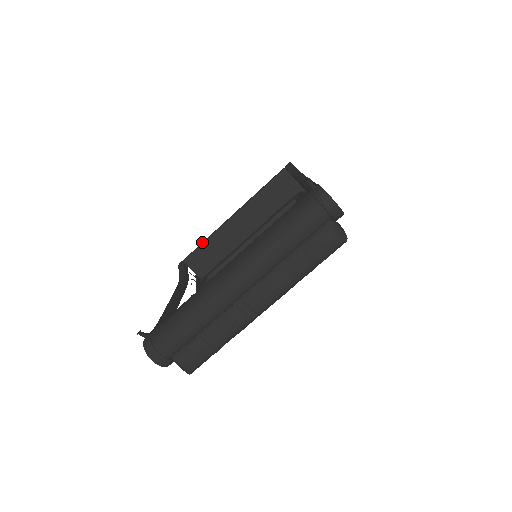
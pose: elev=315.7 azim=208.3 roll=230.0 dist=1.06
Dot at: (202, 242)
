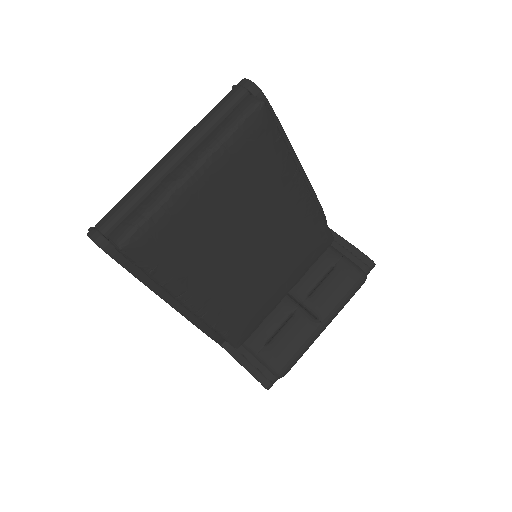
Dot at: occluded
